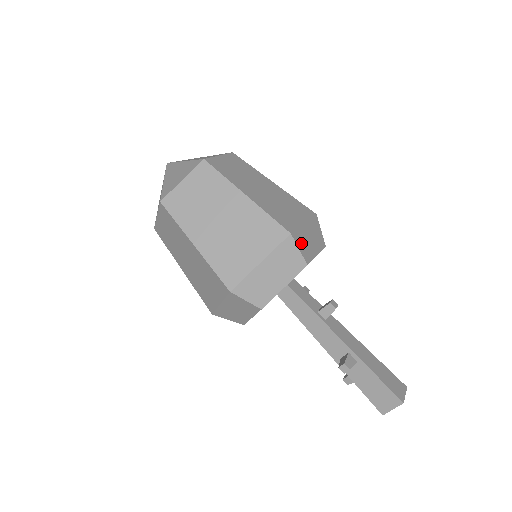
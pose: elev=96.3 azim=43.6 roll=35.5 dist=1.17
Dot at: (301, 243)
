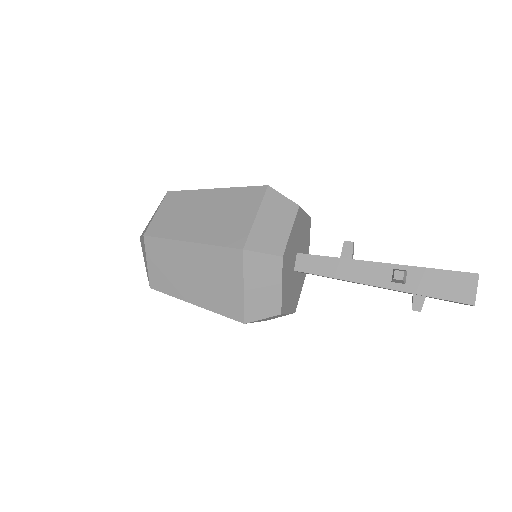
Dot at: occluded
